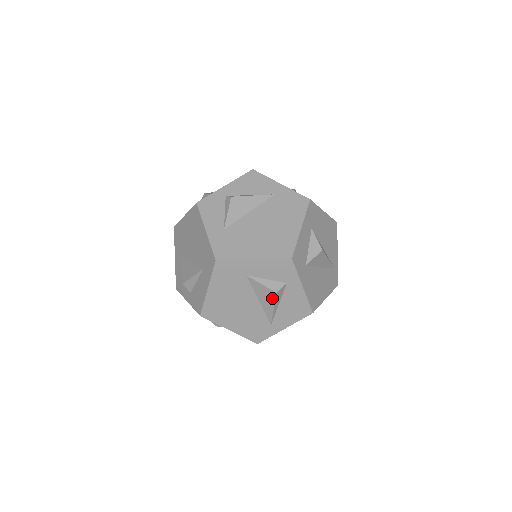
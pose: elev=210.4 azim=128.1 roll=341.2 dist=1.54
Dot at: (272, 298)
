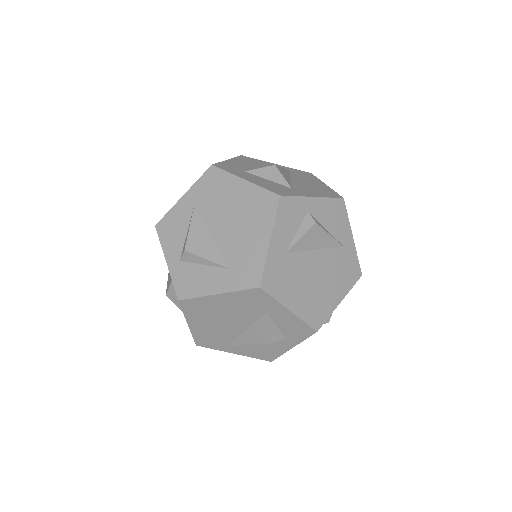
Dot at: (262, 340)
